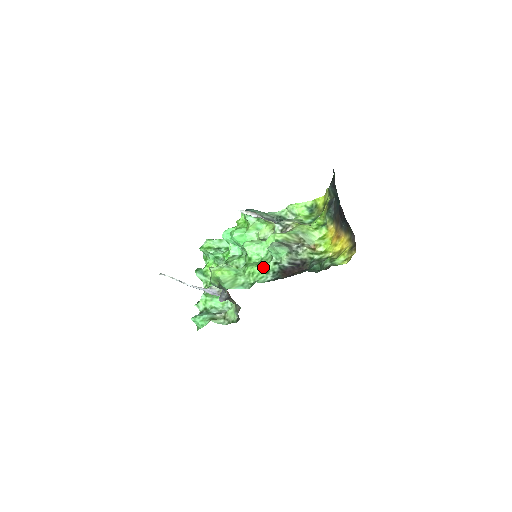
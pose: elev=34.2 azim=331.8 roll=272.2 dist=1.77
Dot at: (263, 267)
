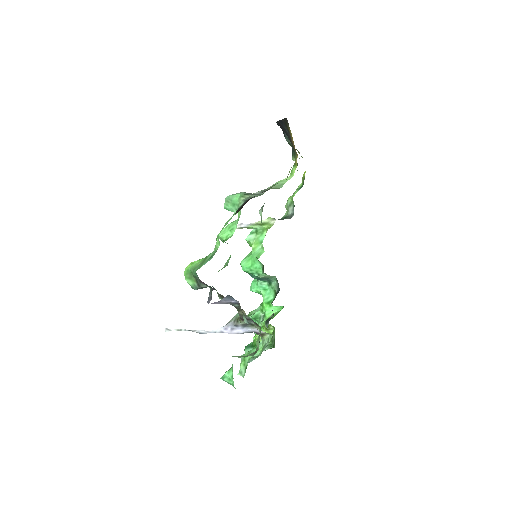
Dot at: (224, 225)
